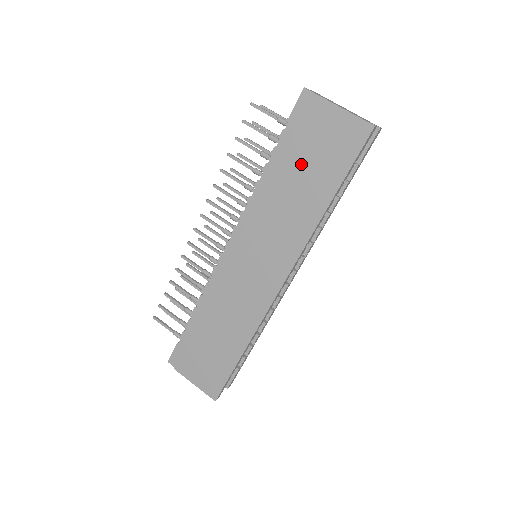
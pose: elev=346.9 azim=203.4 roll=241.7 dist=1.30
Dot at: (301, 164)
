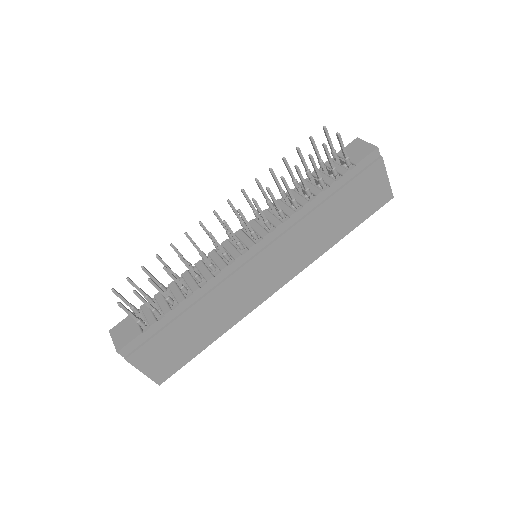
Dot at: (345, 203)
